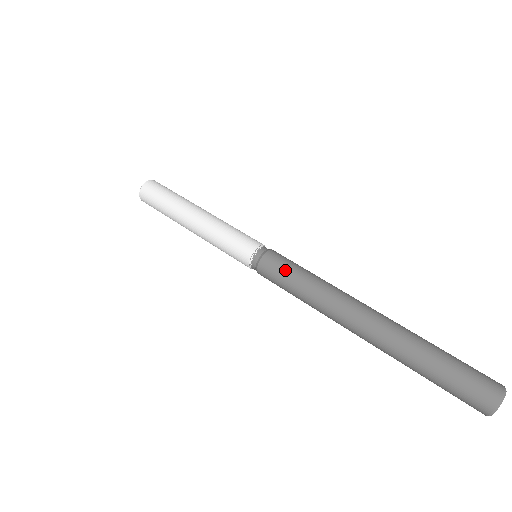
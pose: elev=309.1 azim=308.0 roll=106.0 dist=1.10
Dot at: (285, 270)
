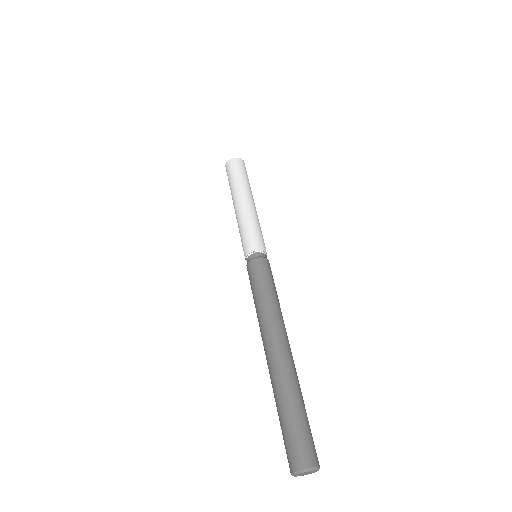
Dot at: (268, 277)
